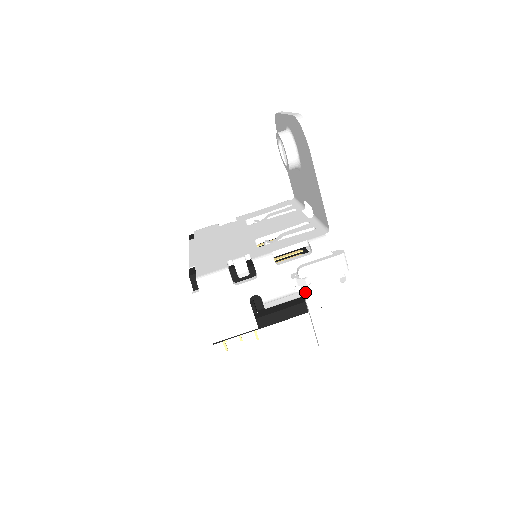
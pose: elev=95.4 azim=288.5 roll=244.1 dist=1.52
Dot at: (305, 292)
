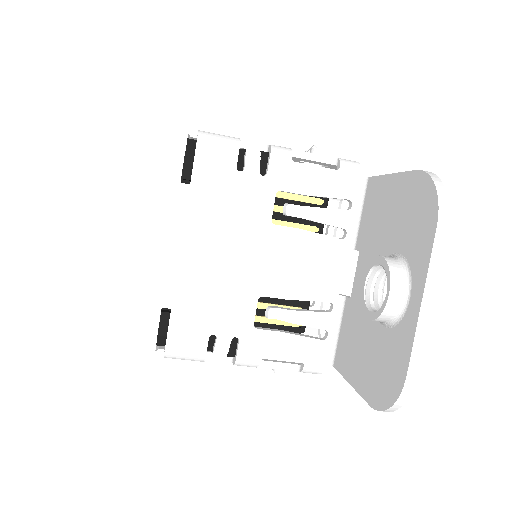
Dot at: occluded
